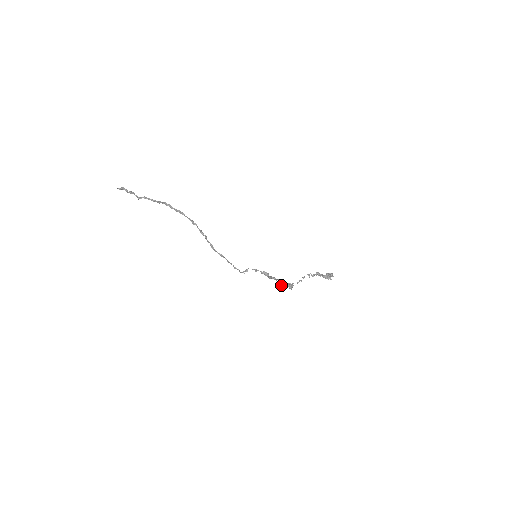
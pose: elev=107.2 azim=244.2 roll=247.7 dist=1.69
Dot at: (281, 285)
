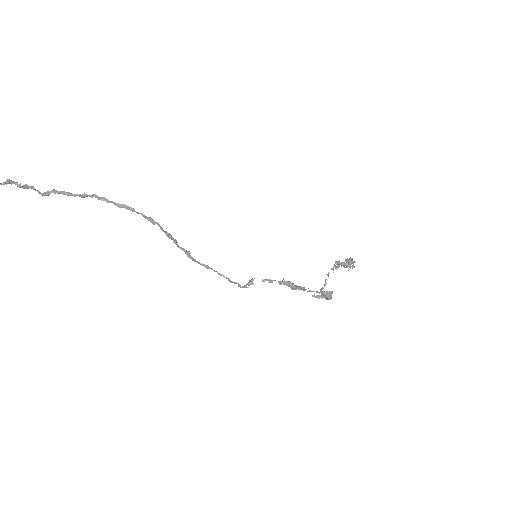
Dot at: (313, 296)
